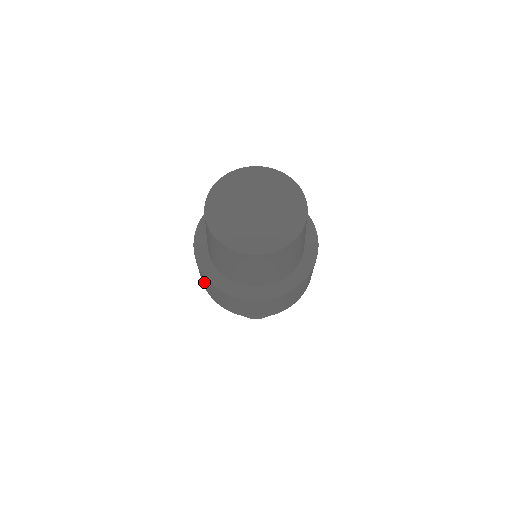
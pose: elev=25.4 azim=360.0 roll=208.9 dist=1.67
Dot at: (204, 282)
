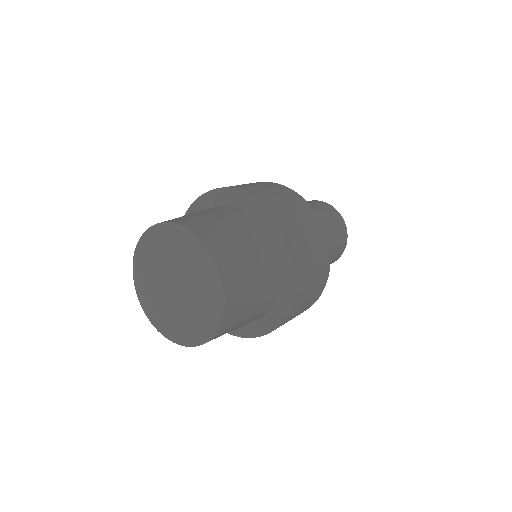
Dot at: occluded
